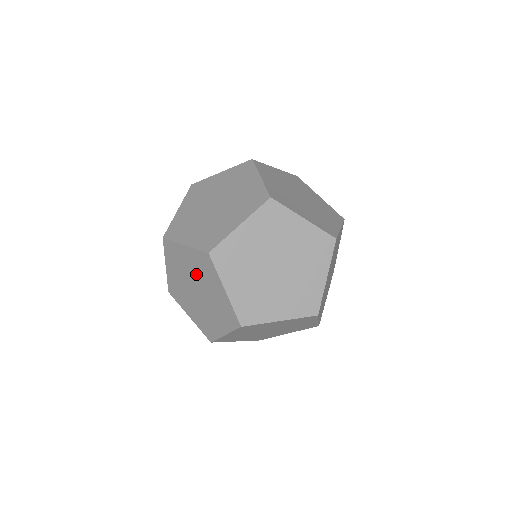
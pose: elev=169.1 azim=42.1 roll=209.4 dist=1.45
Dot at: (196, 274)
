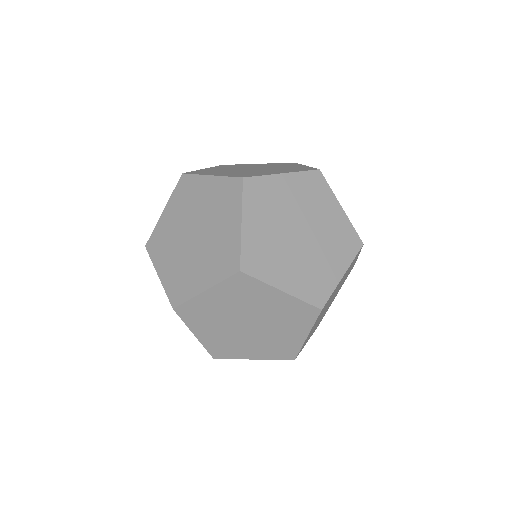
Dot at: (263, 166)
